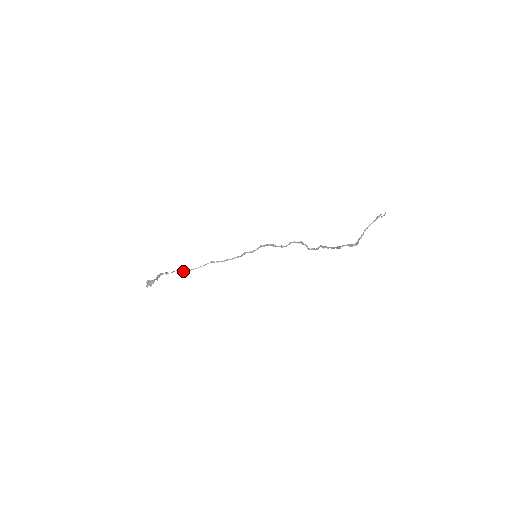
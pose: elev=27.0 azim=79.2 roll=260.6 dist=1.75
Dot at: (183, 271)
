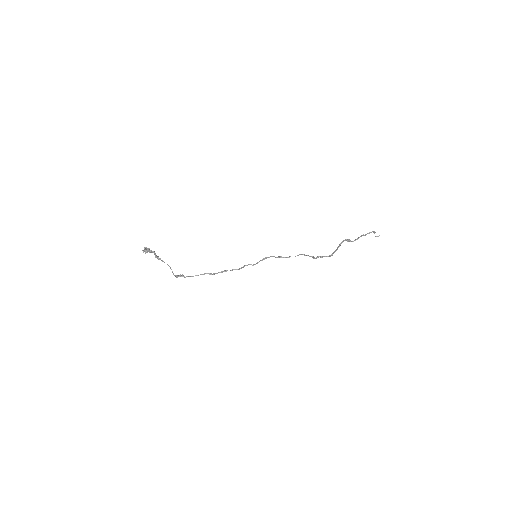
Dot at: (178, 275)
